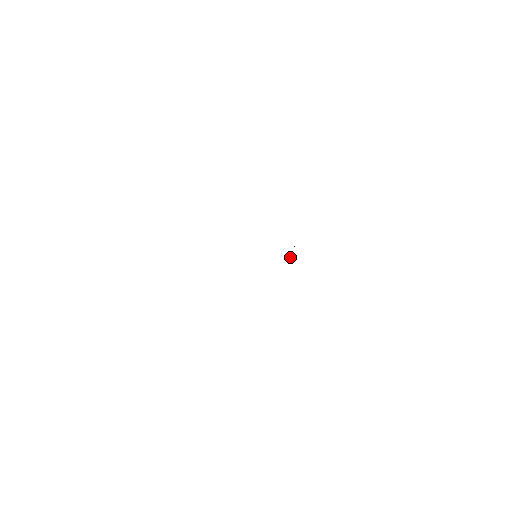
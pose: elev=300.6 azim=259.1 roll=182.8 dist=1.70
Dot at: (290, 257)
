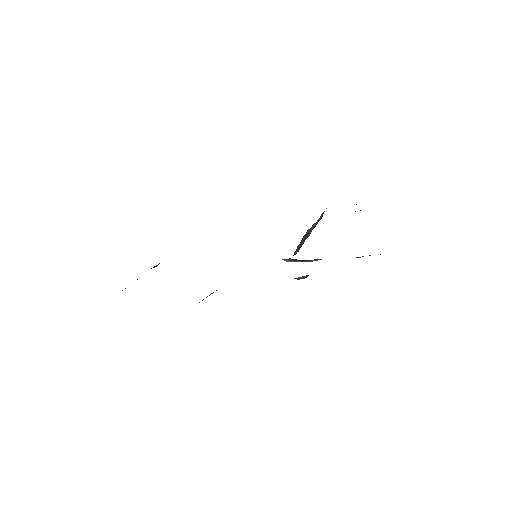
Dot at: (297, 246)
